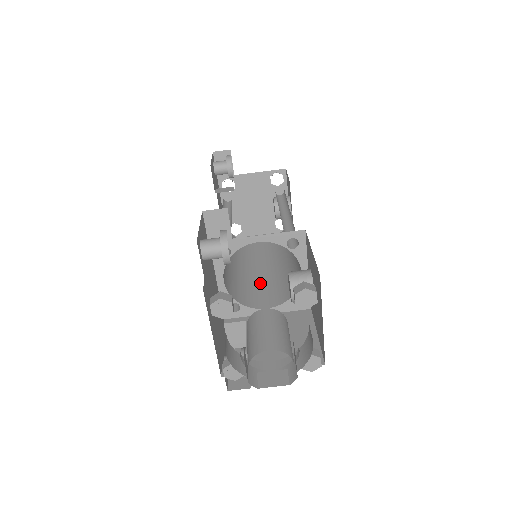
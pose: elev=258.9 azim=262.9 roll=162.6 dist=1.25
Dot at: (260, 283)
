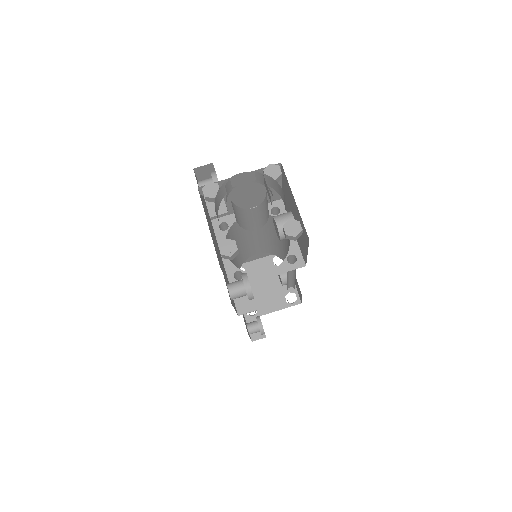
Dot at: occluded
